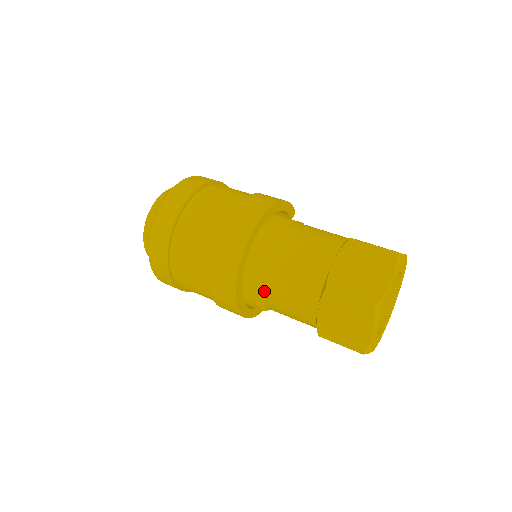
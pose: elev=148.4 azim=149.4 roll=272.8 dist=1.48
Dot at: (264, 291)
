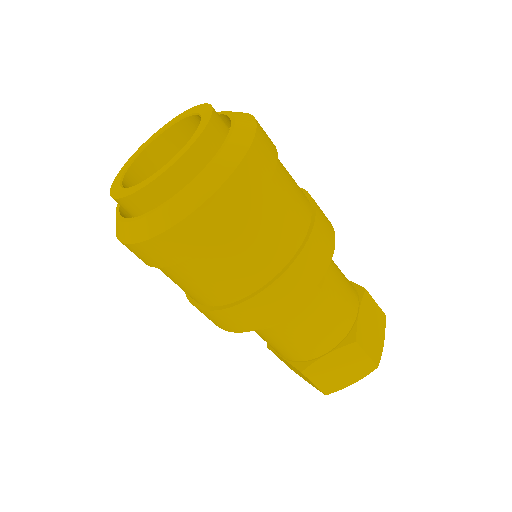
Dot at: occluded
